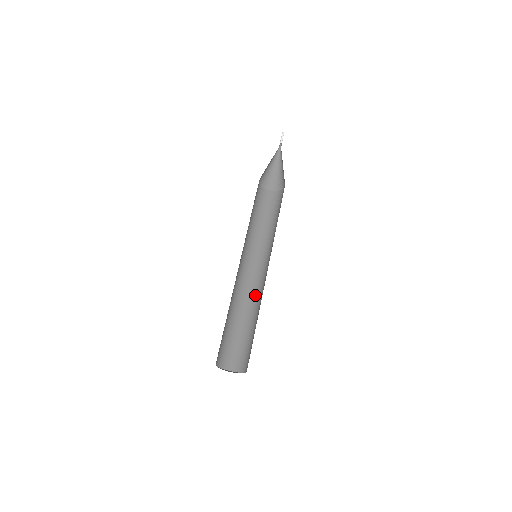
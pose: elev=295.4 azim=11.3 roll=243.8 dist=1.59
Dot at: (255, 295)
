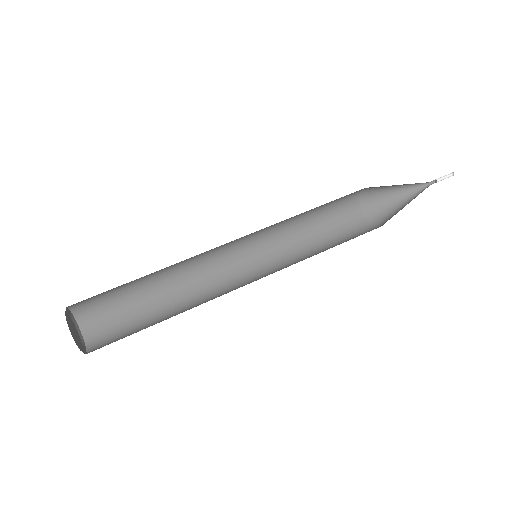
Dot at: (212, 299)
